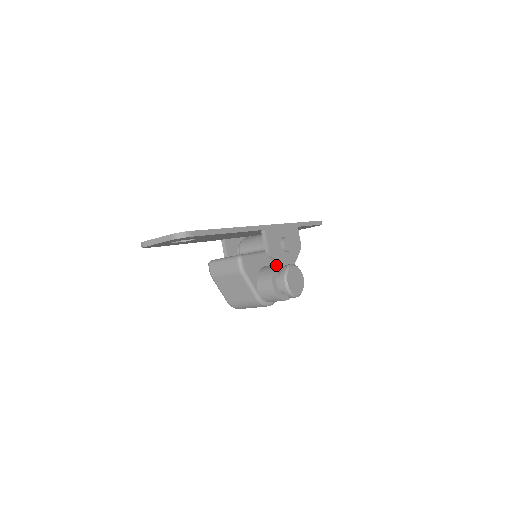
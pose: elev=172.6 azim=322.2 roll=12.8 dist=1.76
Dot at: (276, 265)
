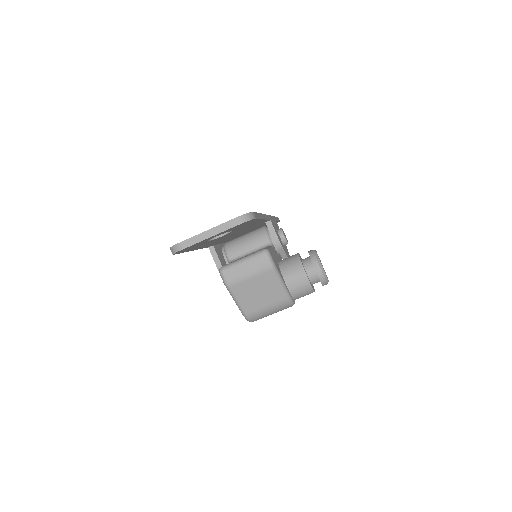
Dot at: (298, 254)
